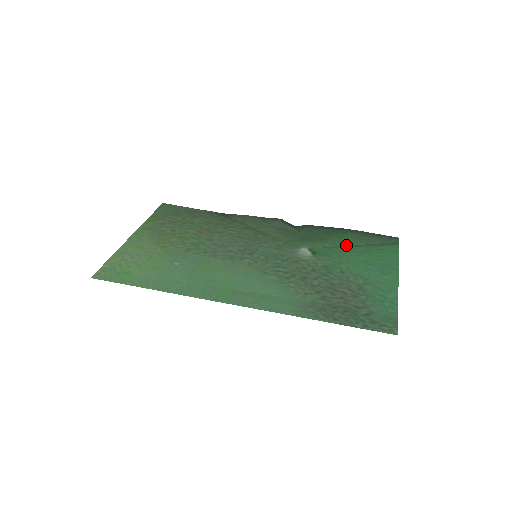
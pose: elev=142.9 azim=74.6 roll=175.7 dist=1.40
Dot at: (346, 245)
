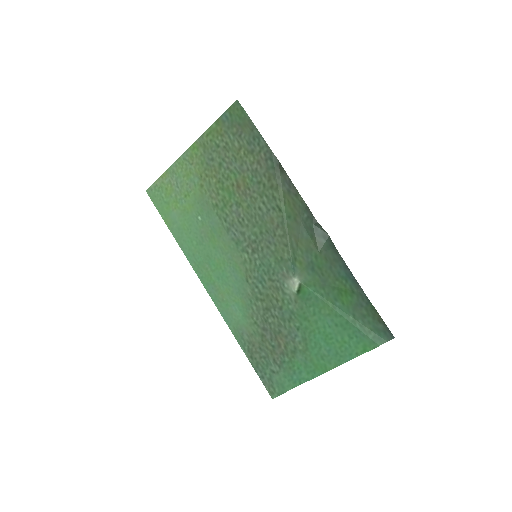
Dot at: (335, 305)
